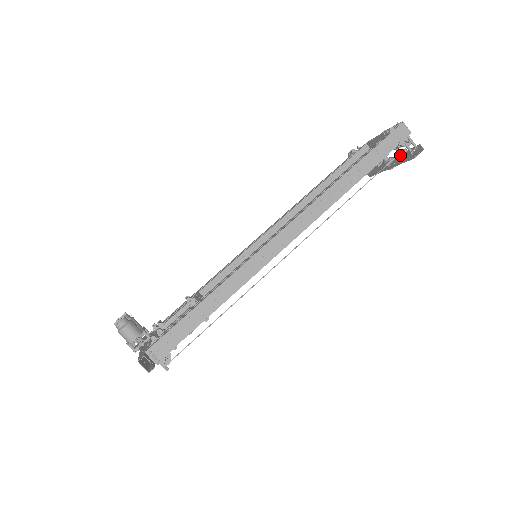
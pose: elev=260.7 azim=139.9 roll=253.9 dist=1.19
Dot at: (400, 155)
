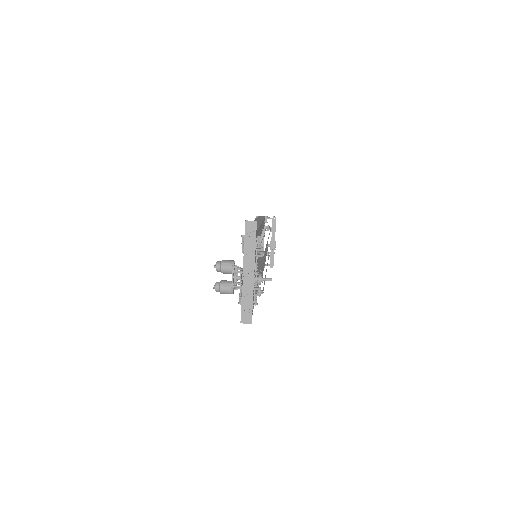
Dot at: (271, 227)
